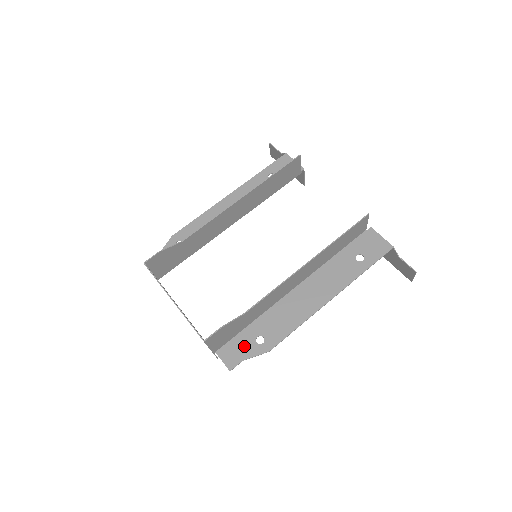
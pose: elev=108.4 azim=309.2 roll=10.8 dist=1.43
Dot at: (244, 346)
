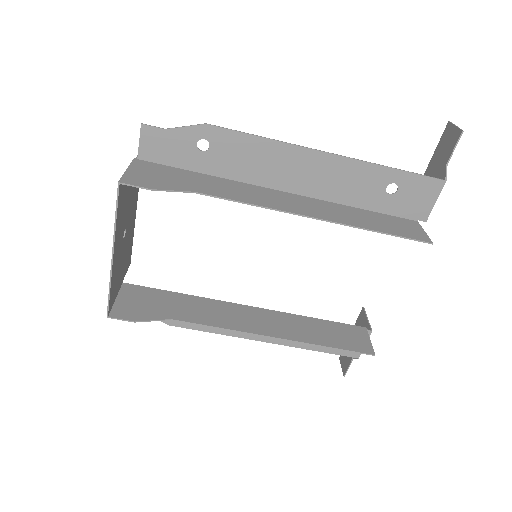
Dot at: occluded
